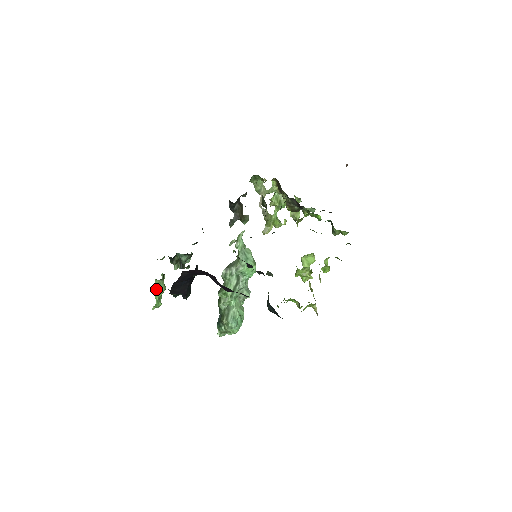
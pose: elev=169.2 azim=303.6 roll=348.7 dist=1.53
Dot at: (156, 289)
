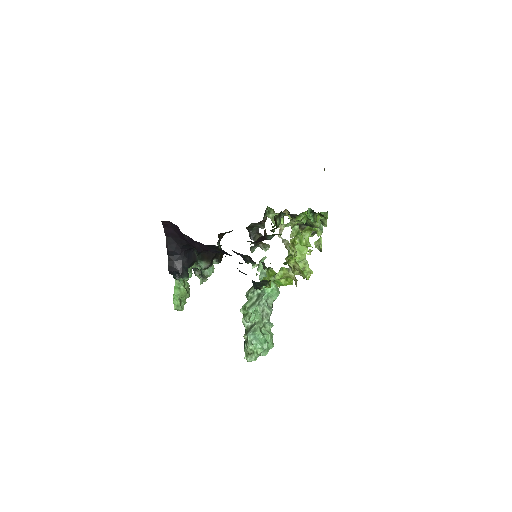
Dot at: (175, 287)
